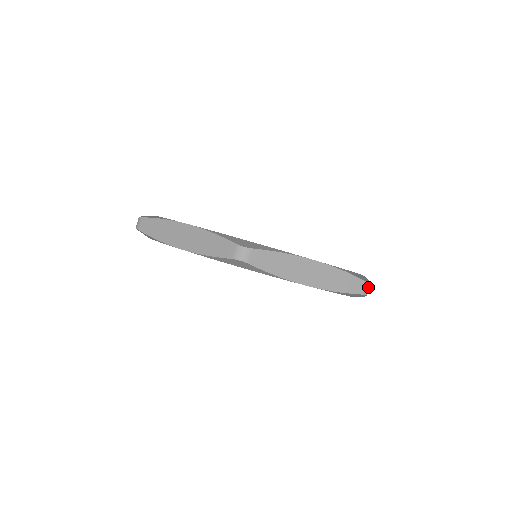
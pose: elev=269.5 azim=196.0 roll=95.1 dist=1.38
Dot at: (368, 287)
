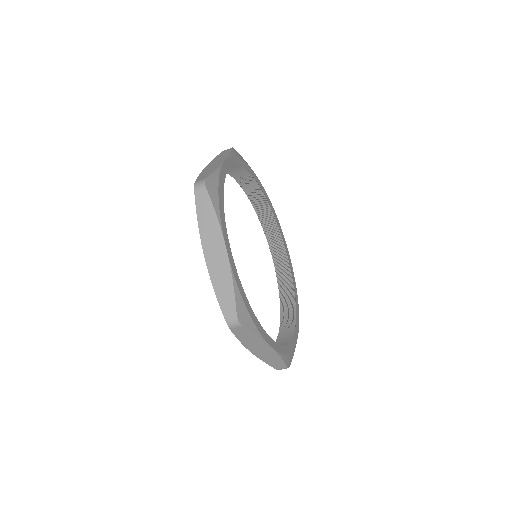
Dot at: occluded
